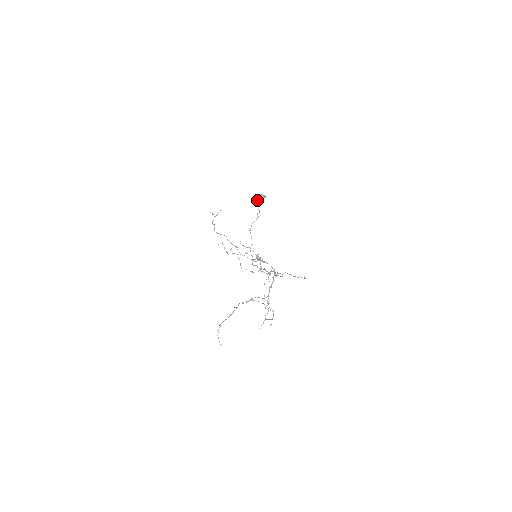
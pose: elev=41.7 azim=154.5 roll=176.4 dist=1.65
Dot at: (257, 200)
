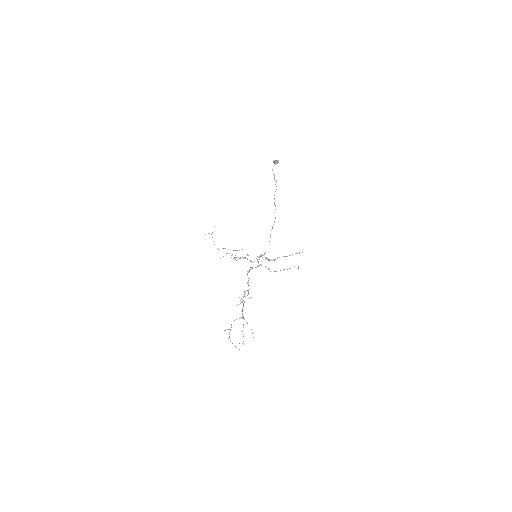
Dot at: occluded
